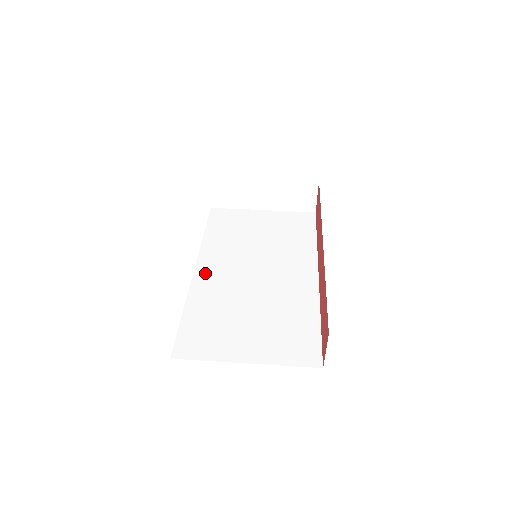
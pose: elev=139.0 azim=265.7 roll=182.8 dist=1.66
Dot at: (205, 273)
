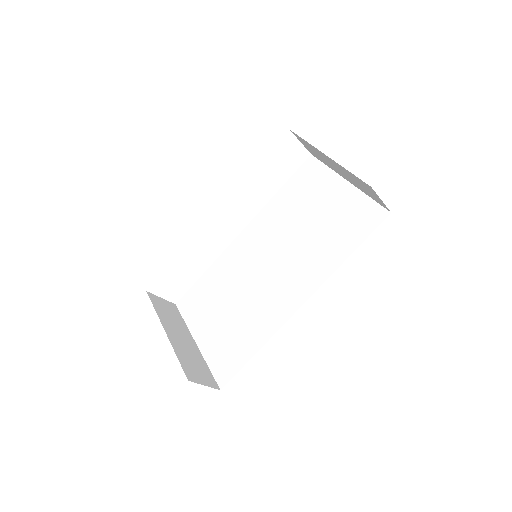
Dot at: (243, 241)
